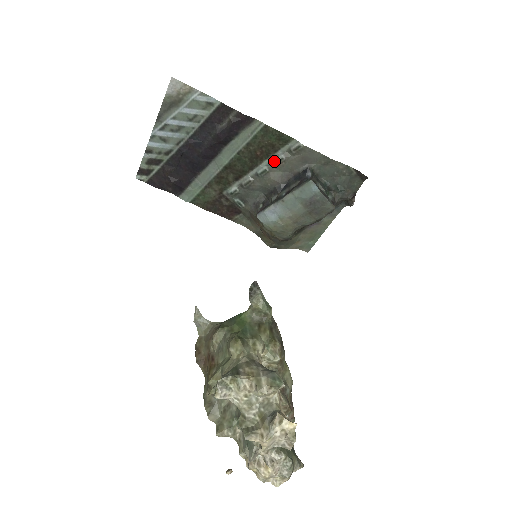
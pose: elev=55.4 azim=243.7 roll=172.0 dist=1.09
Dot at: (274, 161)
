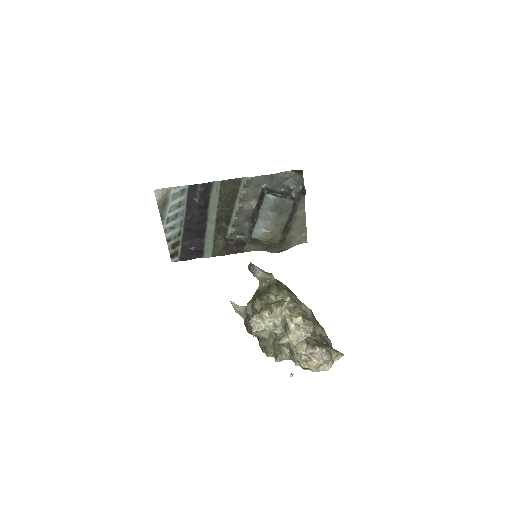
Dot at: (241, 198)
